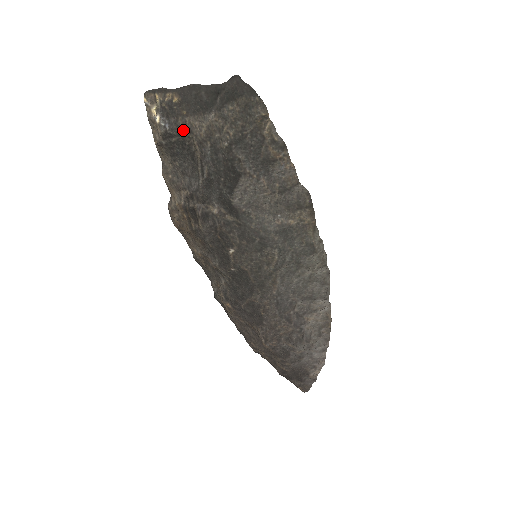
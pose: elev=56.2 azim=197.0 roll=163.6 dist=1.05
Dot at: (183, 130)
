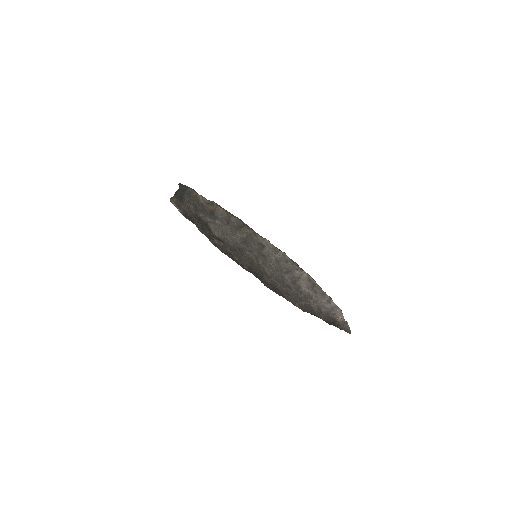
Dot at: (185, 211)
